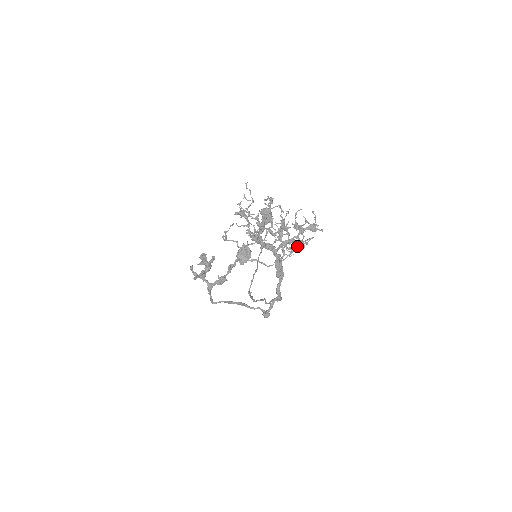
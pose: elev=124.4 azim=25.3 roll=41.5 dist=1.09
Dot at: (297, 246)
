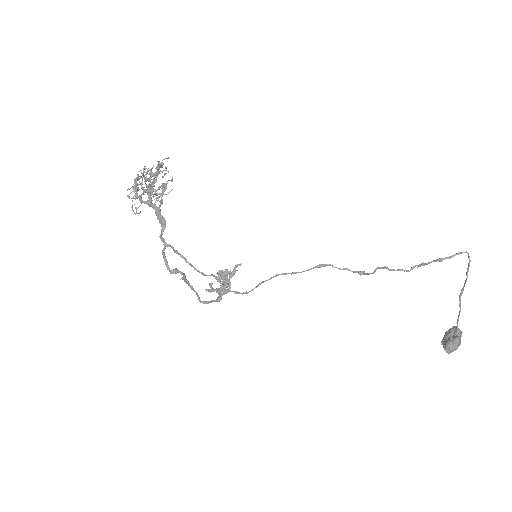
Dot at: (465, 281)
